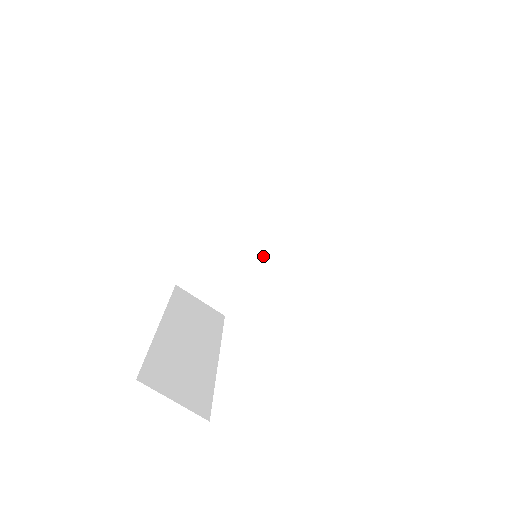
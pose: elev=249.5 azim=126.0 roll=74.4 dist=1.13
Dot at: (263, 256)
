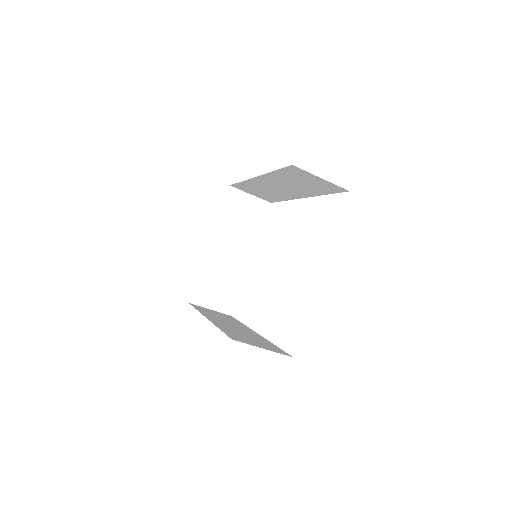
Dot at: (290, 197)
